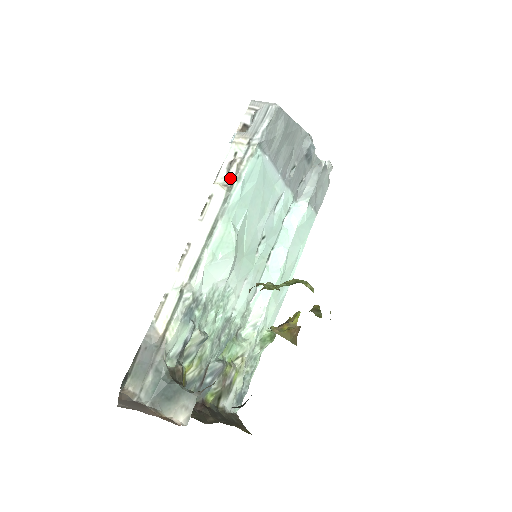
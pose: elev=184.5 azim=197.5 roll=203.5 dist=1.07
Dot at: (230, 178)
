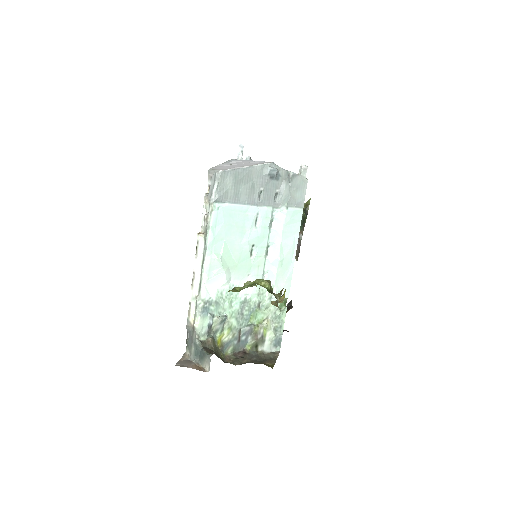
Dot at: (205, 227)
